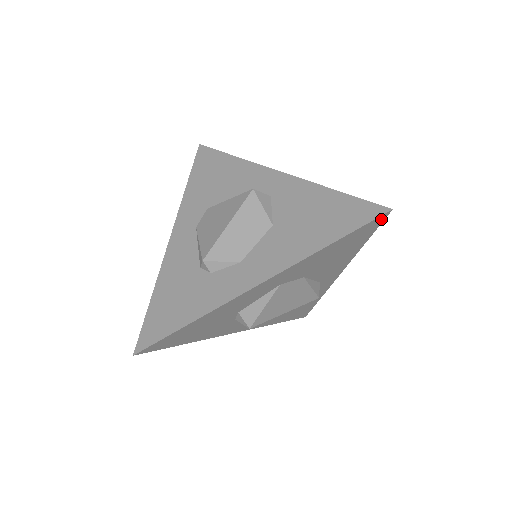
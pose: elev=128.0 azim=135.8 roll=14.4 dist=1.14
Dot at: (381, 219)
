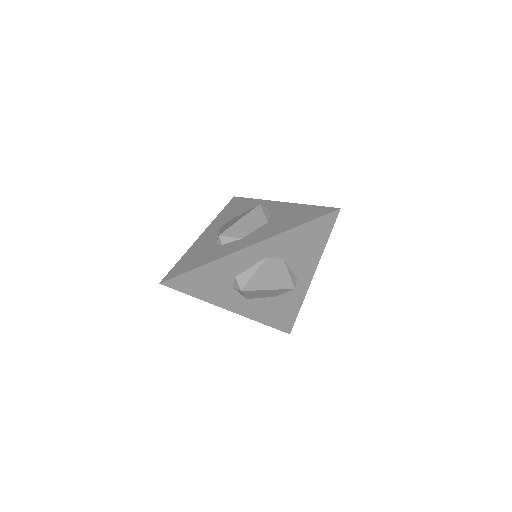
Dot at: (334, 216)
